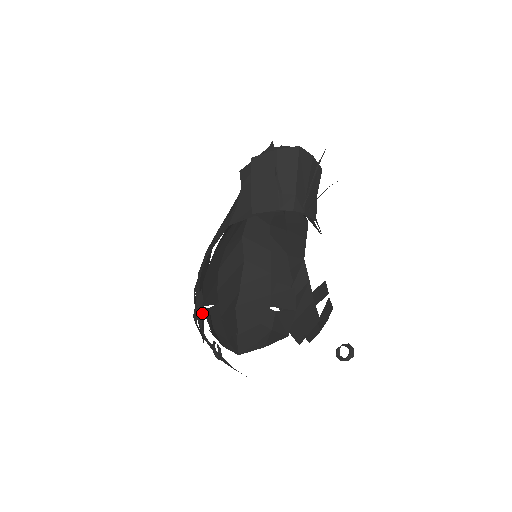
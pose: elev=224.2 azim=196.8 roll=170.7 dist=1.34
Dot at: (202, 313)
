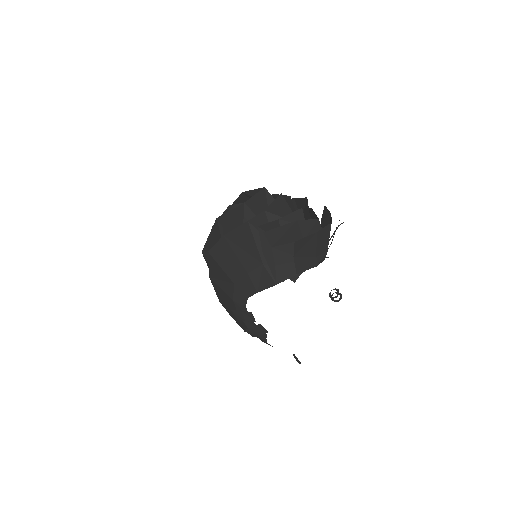
Dot at: occluded
